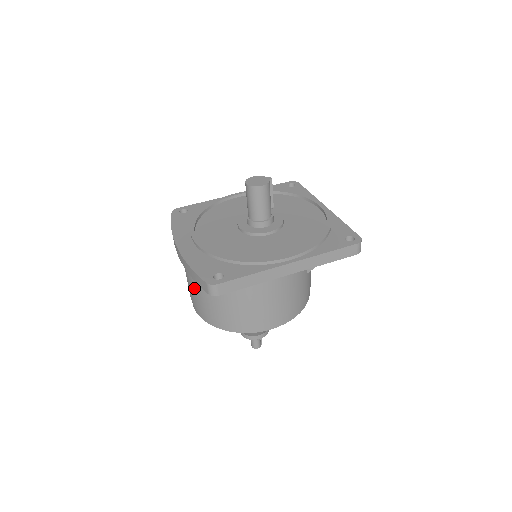
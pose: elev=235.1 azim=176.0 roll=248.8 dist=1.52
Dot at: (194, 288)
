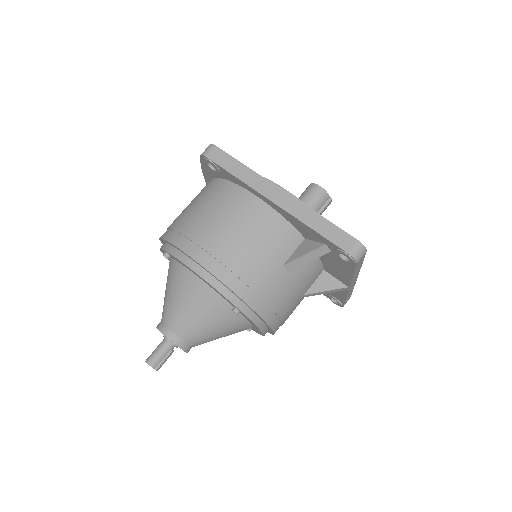
Dot at: occluded
